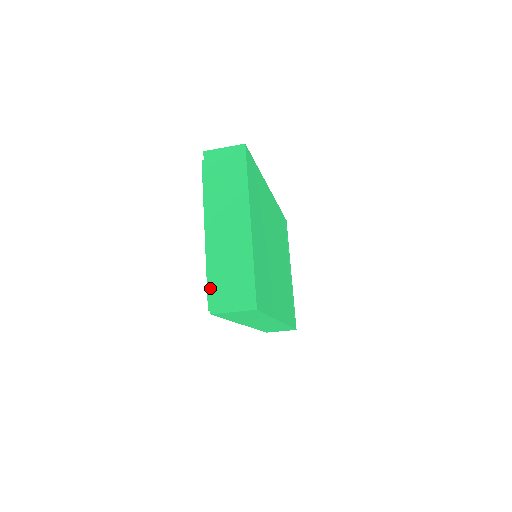
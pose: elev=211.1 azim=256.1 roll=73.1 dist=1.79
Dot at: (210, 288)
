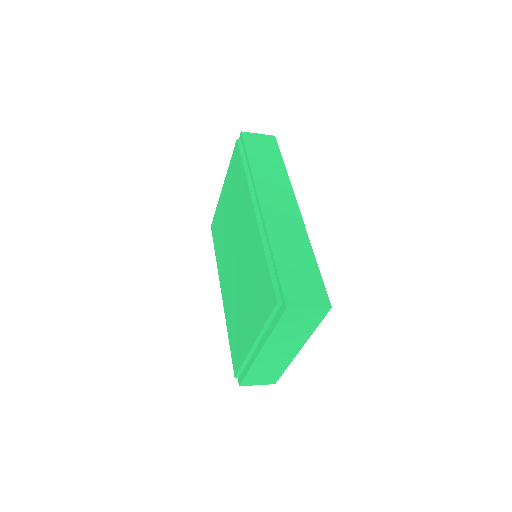
Dot at: (245, 377)
